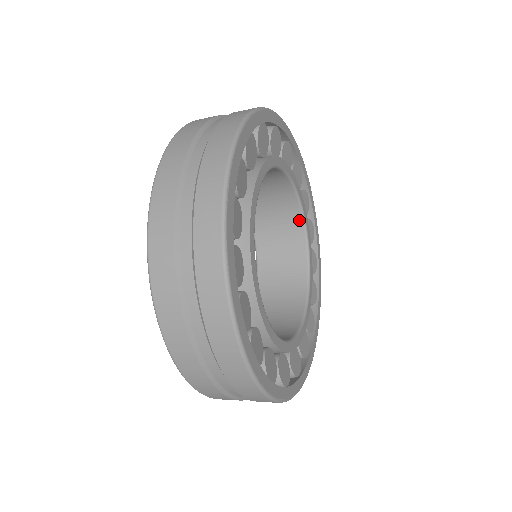
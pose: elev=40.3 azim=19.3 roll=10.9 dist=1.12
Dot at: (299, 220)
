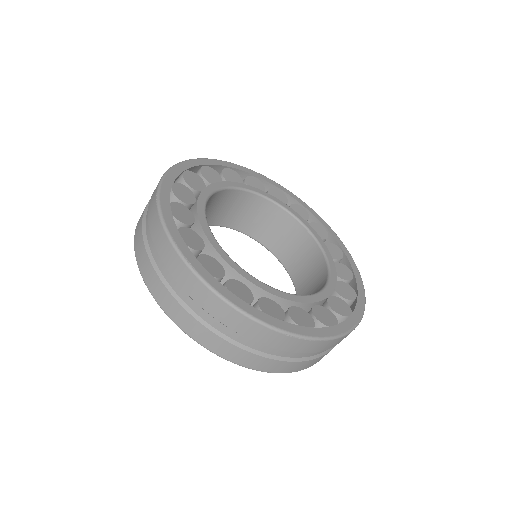
Dot at: (262, 200)
